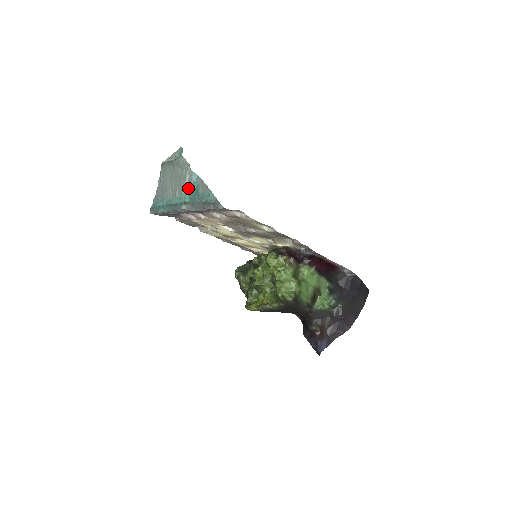
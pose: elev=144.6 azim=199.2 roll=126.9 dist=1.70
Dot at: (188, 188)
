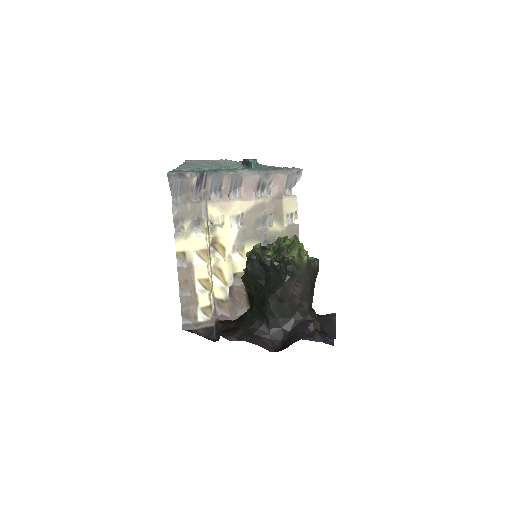
Dot at: (255, 160)
